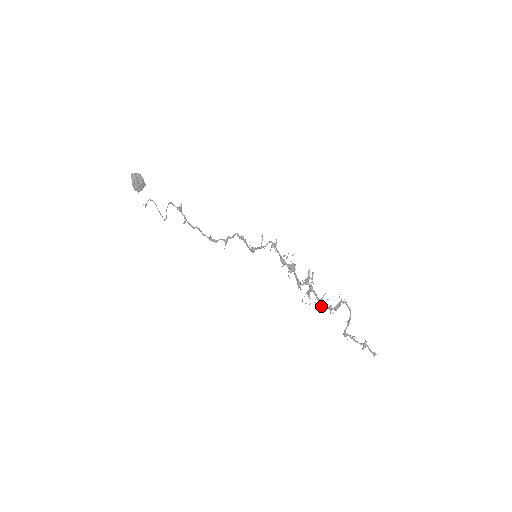
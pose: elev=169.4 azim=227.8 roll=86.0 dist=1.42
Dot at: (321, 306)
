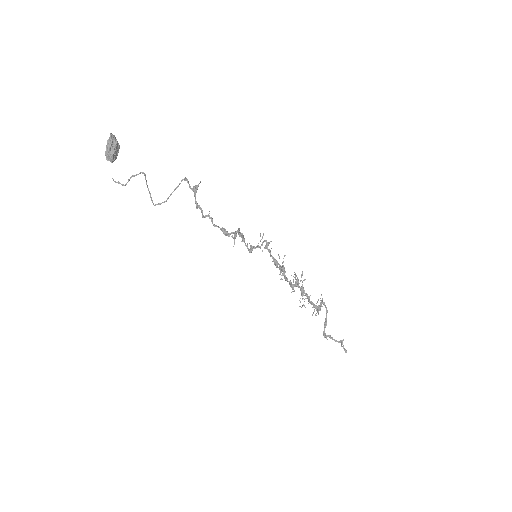
Dot at: (314, 307)
